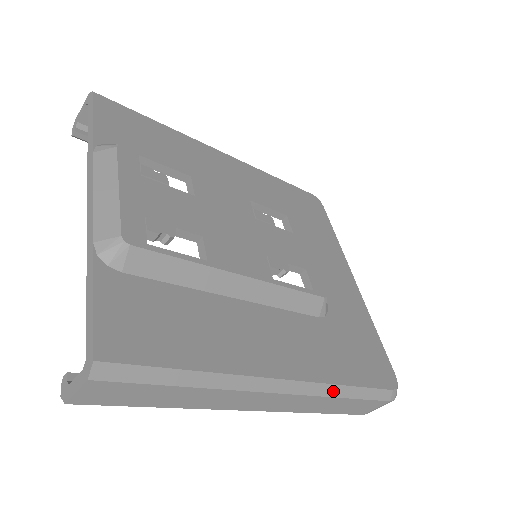
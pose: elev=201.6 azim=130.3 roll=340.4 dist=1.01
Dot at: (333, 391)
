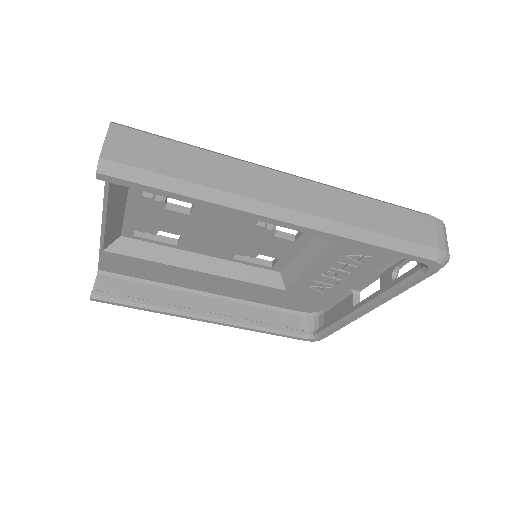
Dot at: (352, 193)
